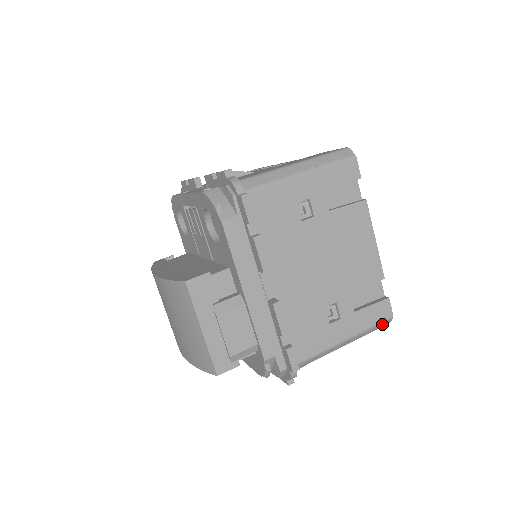
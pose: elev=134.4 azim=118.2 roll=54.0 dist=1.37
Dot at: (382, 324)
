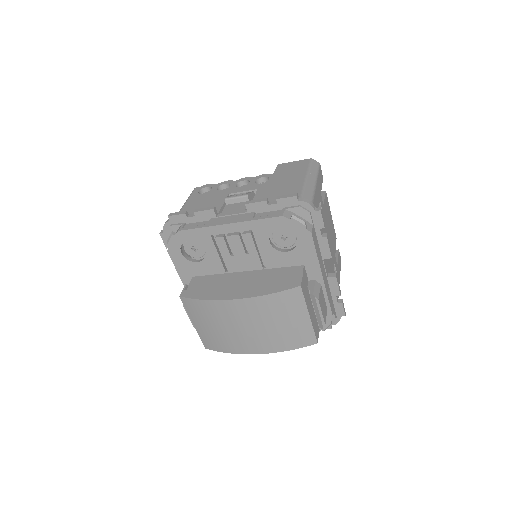
Dot at: occluded
